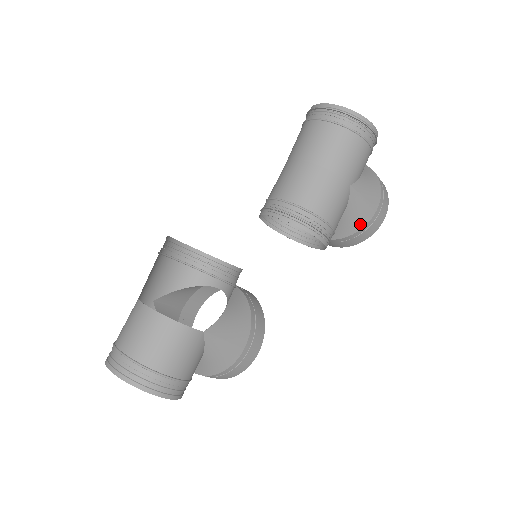
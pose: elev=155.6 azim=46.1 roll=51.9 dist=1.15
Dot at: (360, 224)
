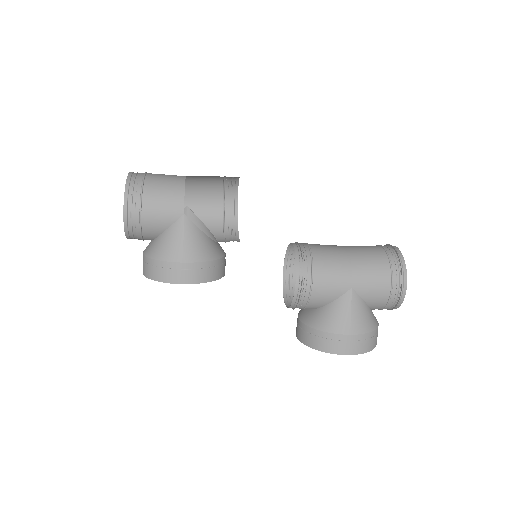
Dot at: (329, 327)
